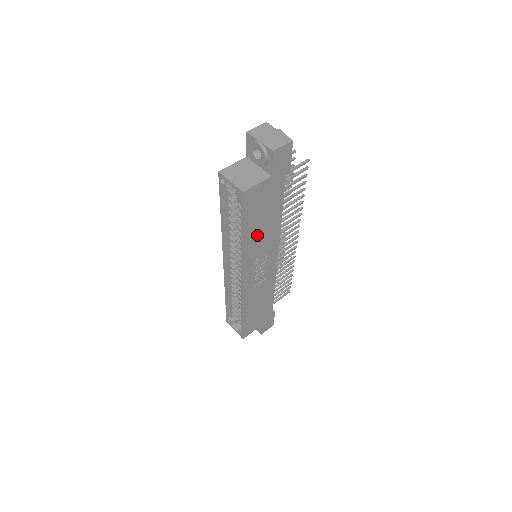
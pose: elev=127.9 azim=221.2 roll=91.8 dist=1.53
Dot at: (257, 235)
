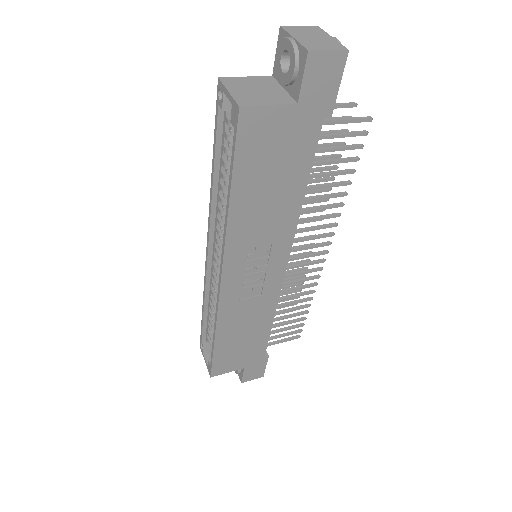
Dot at: (255, 209)
